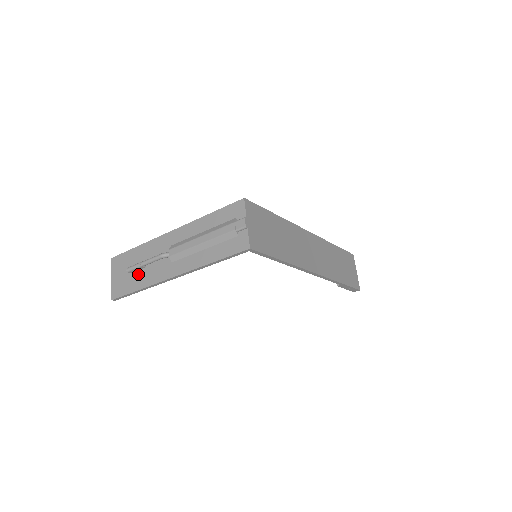
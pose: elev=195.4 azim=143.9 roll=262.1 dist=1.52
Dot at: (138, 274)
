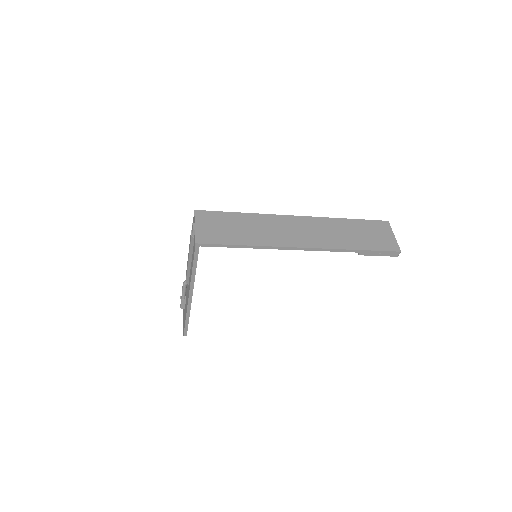
Dot at: (185, 307)
